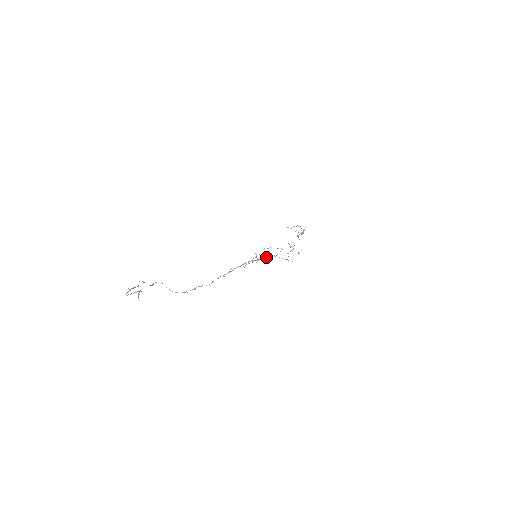
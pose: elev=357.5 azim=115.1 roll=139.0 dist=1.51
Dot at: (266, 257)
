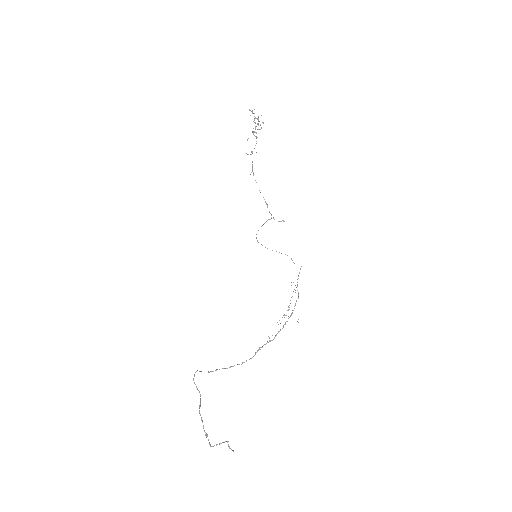
Dot at: occluded
